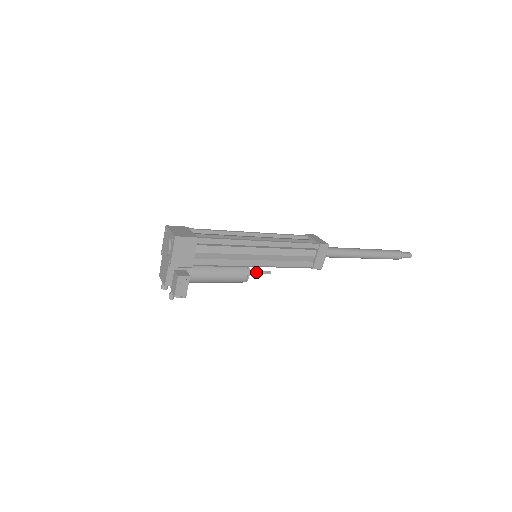
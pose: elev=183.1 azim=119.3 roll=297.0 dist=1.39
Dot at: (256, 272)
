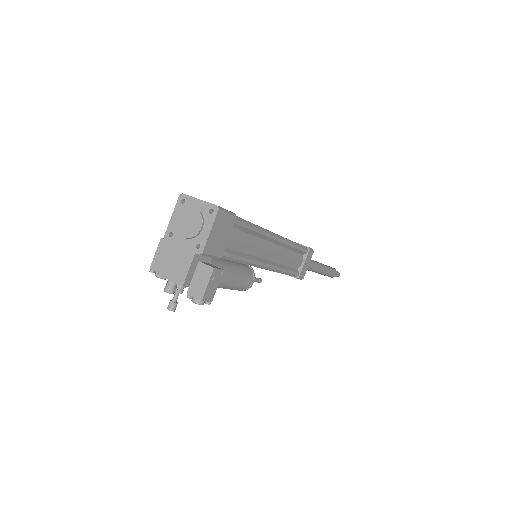
Dot at: occluded
